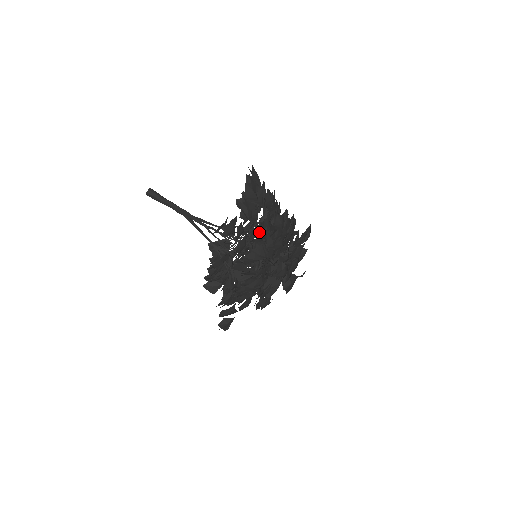
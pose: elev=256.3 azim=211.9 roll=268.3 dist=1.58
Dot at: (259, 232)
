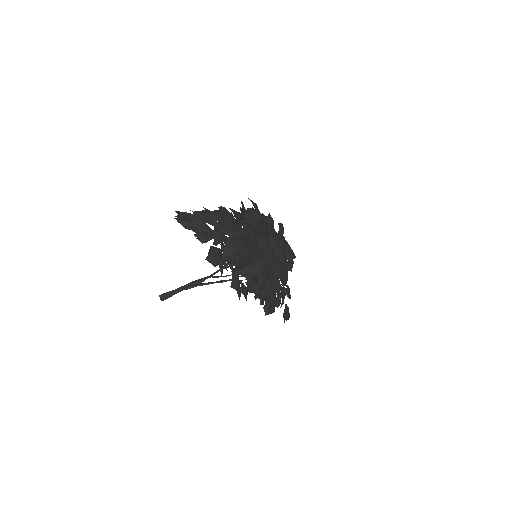
Dot at: (218, 236)
